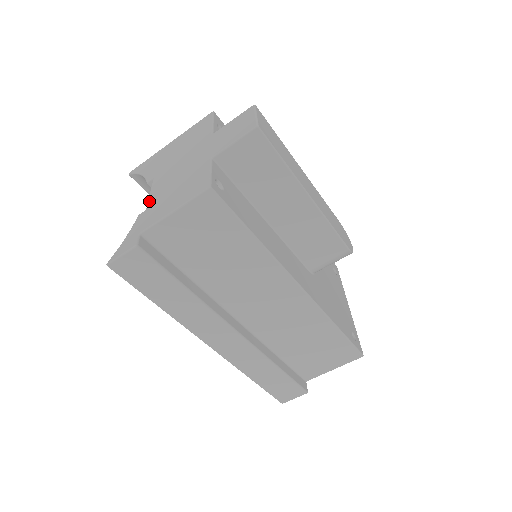
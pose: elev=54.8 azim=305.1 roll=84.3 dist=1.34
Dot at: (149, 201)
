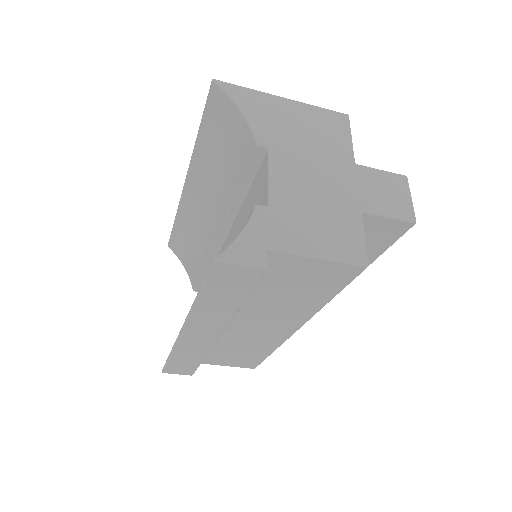
Dot at: (273, 194)
